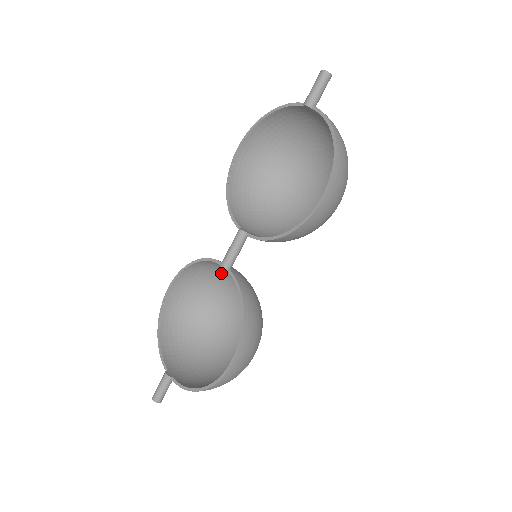
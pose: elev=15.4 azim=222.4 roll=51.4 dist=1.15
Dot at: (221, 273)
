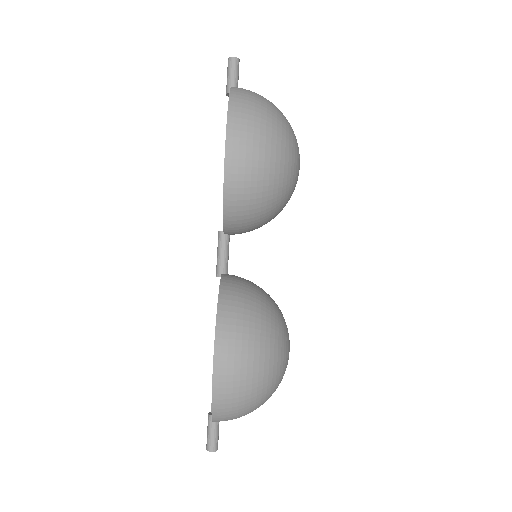
Dot at: occluded
